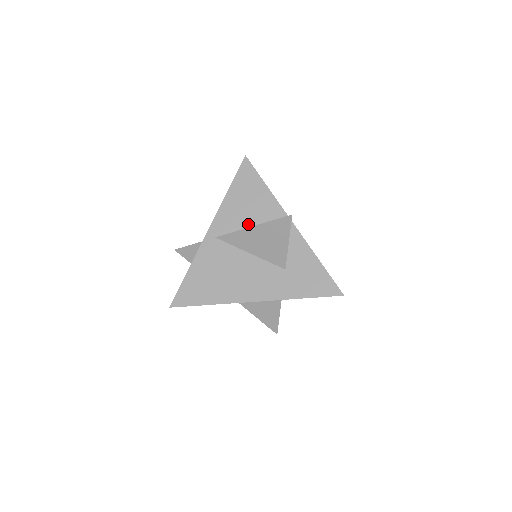
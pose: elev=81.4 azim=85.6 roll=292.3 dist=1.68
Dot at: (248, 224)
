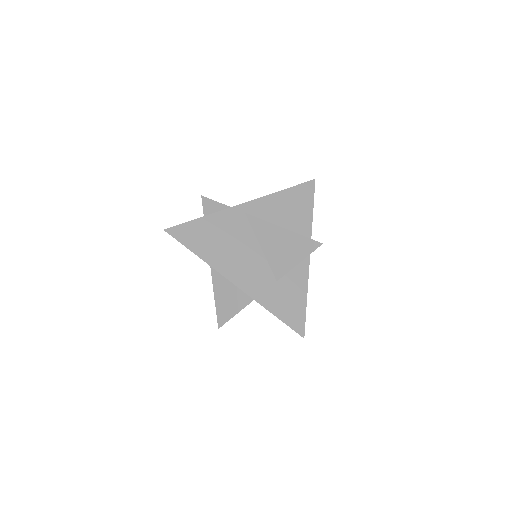
Dot at: (277, 225)
